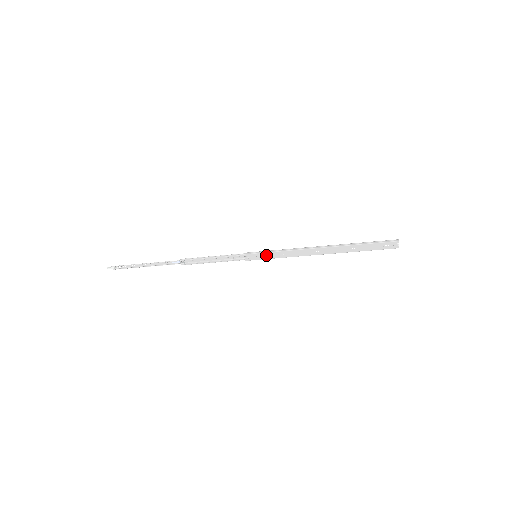
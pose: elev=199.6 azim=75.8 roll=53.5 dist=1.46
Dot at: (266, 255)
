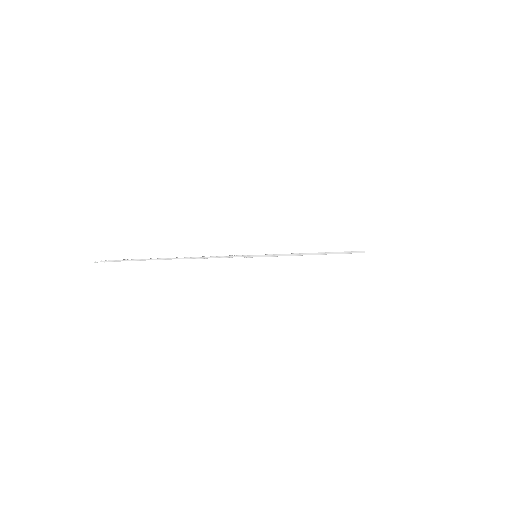
Dot at: occluded
